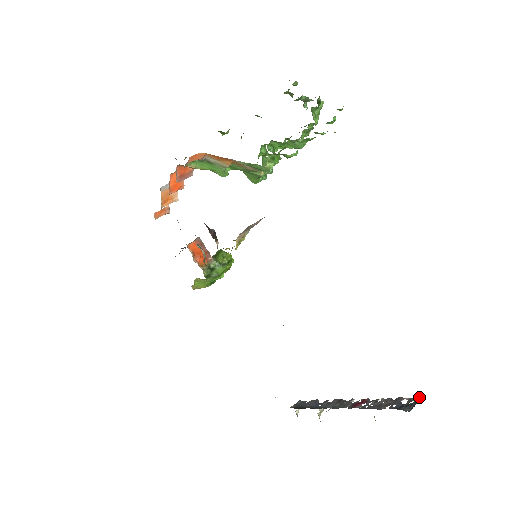
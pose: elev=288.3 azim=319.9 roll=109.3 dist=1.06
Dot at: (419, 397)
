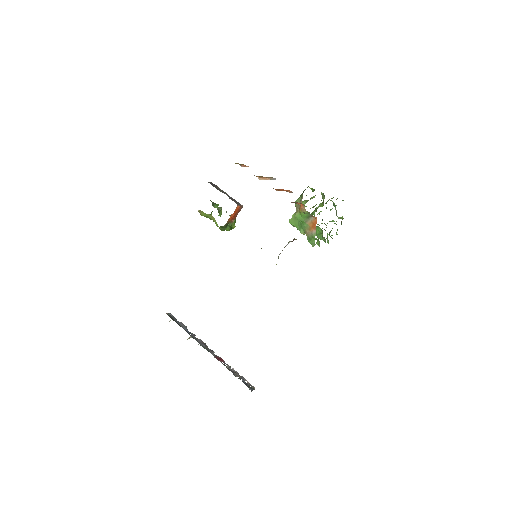
Dot at: (254, 387)
